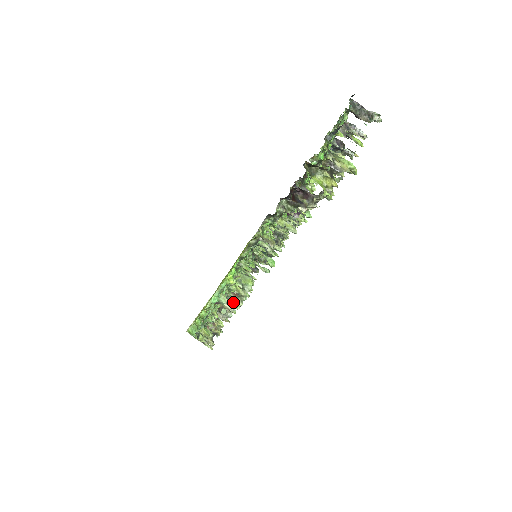
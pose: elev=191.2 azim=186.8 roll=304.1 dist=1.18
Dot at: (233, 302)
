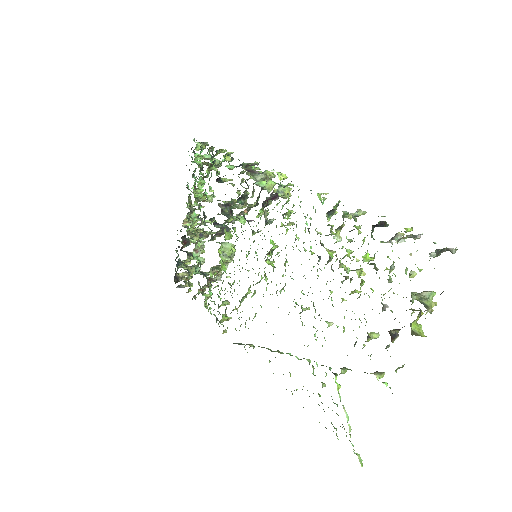
Dot at: occluded
